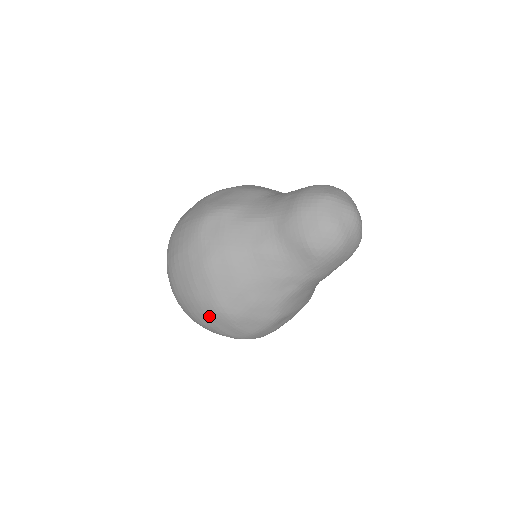
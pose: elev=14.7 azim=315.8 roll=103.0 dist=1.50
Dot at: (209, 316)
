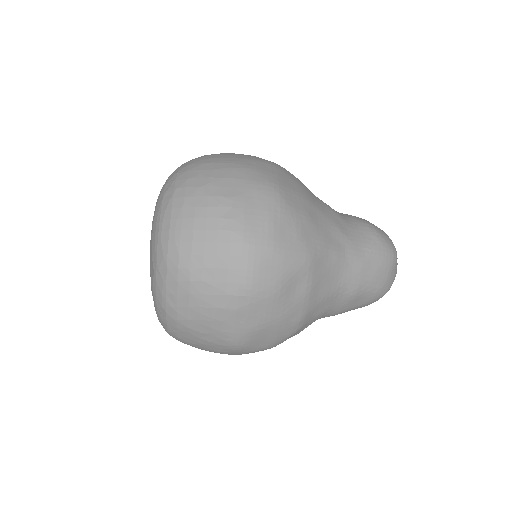
Dot at: (250, 185)
